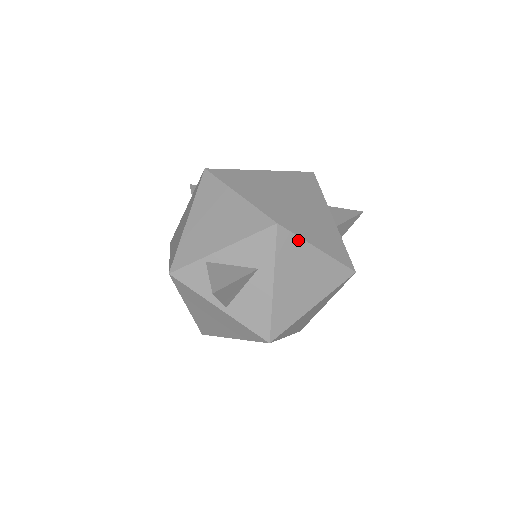
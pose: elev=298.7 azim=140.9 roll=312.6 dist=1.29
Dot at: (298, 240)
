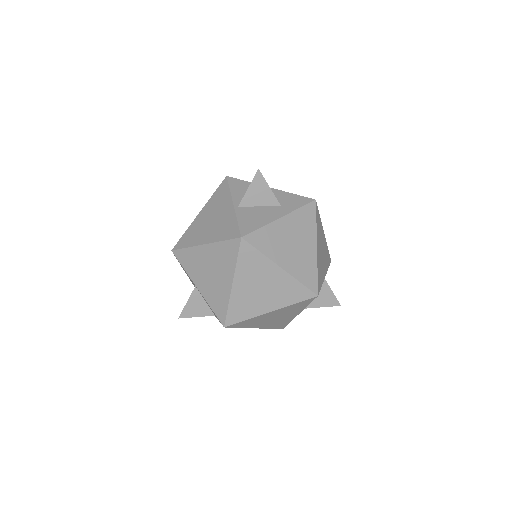
Dot at: (314, 223)
